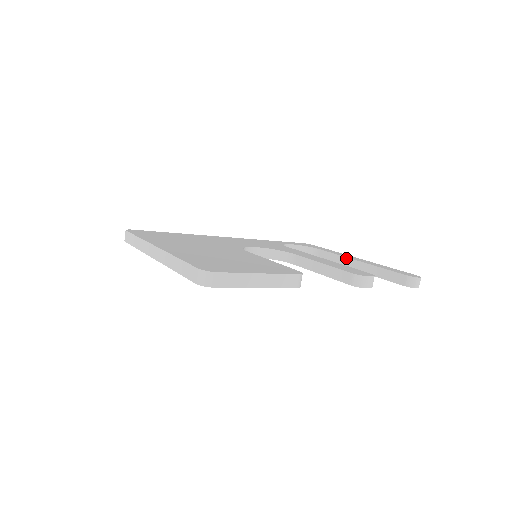
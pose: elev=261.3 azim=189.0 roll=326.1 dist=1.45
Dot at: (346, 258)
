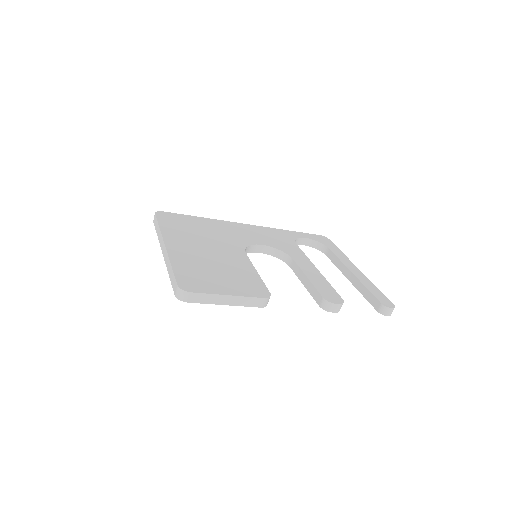
Dot at: (345, 266)
